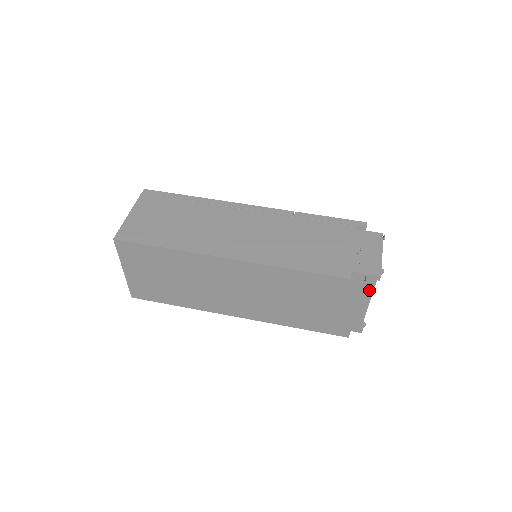
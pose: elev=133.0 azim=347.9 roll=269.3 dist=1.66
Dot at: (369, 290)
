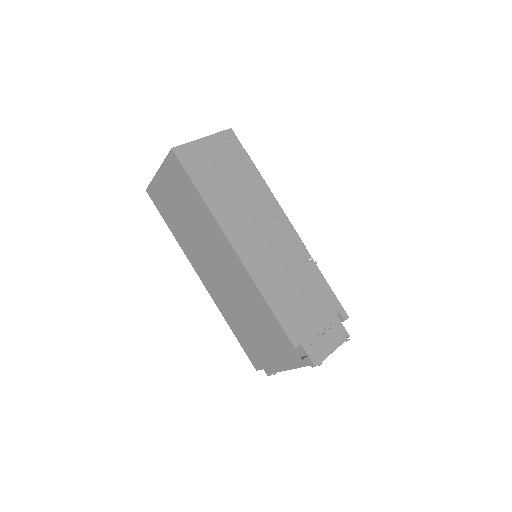
Dot at: (300, 364)
